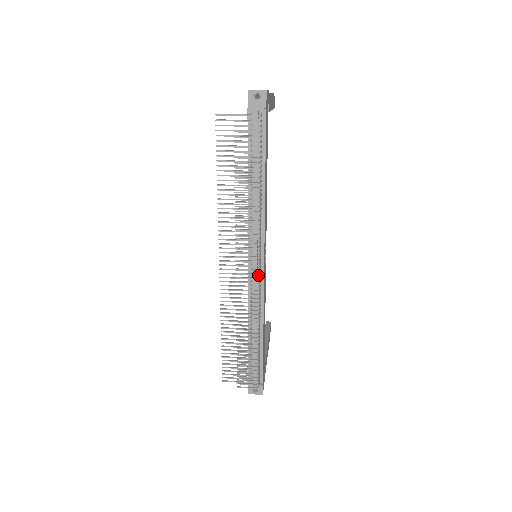
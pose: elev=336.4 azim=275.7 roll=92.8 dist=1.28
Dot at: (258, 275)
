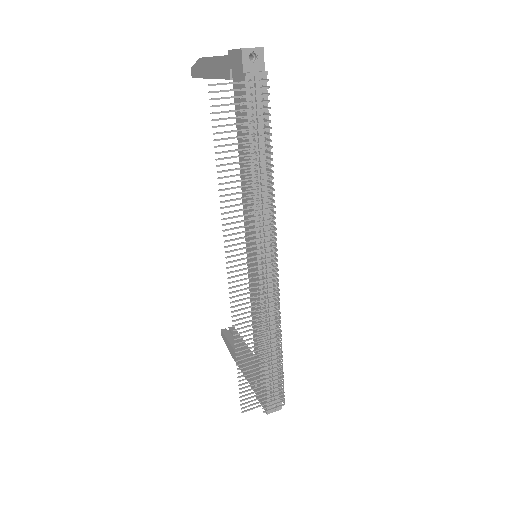
Dot at: occluded
